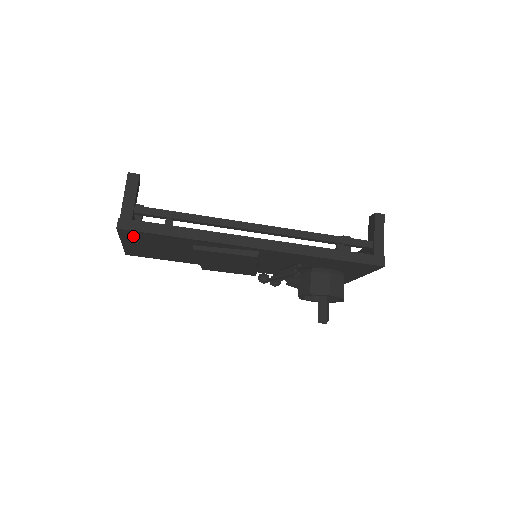
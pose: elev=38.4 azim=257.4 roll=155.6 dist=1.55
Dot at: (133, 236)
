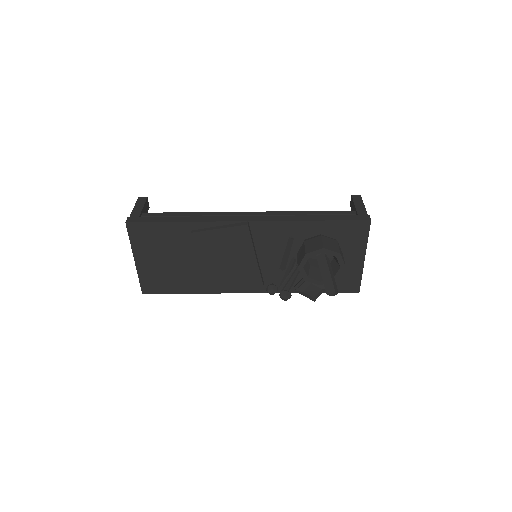
Dot at: (141, 237)
